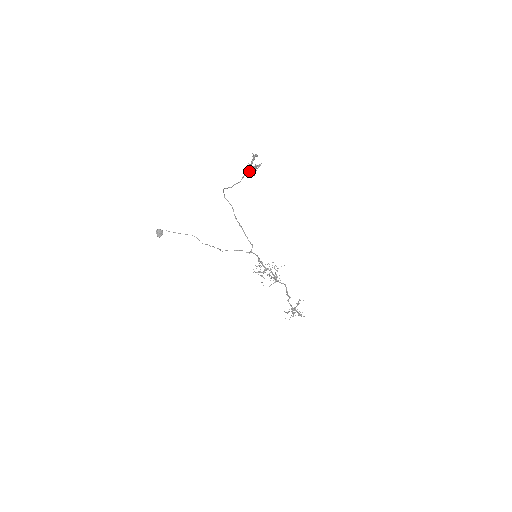
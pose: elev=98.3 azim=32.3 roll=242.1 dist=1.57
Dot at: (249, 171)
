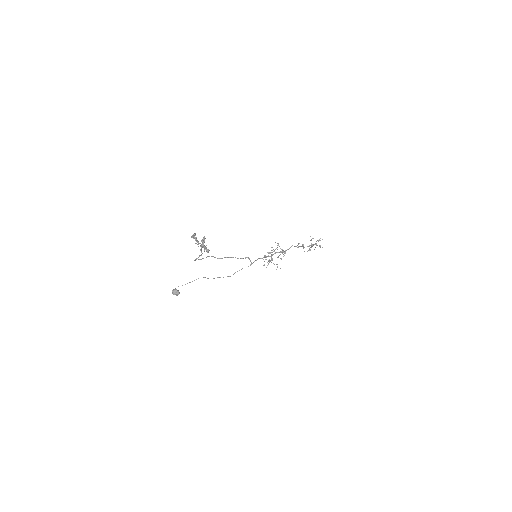
Dot at: (201, 247)
